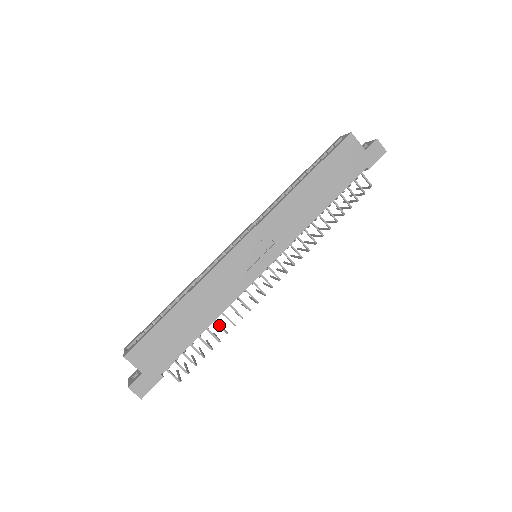
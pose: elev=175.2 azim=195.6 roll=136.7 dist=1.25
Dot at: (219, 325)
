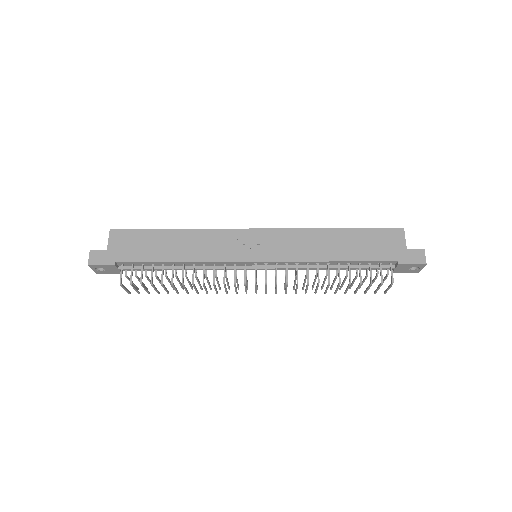
Dot at: (183, 271)
